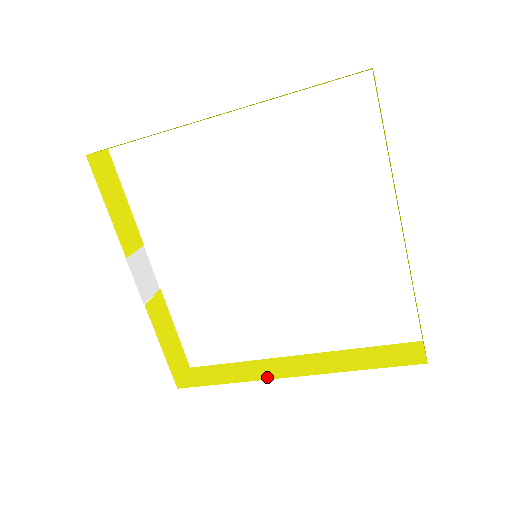
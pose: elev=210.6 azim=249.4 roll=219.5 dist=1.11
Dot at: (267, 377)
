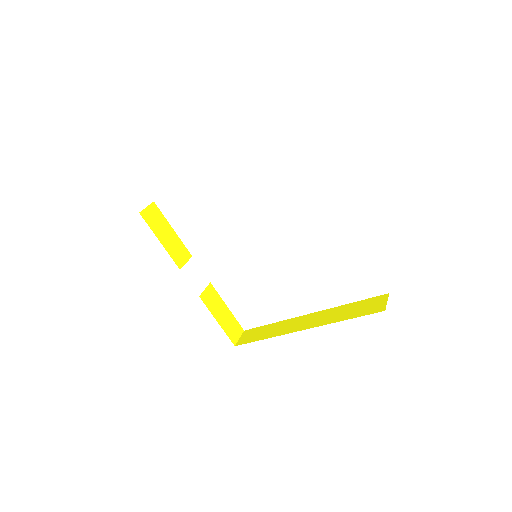
Dot at: (287, 332)
